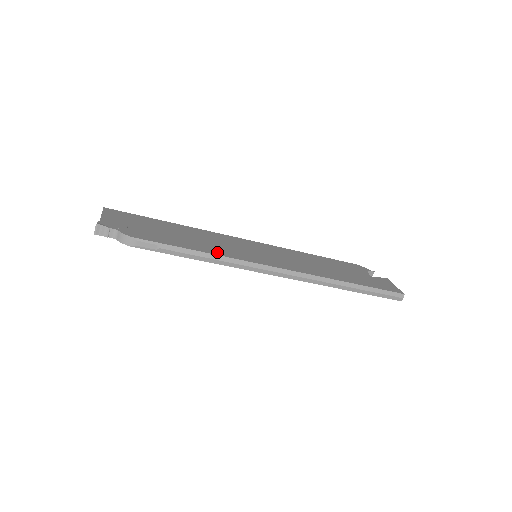
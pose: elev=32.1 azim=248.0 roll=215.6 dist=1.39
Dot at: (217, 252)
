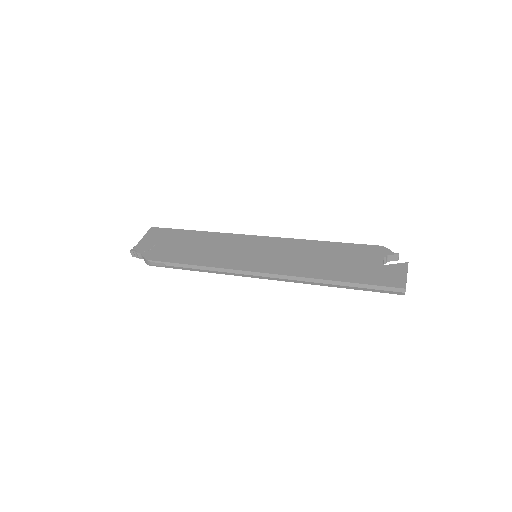
Dot at: (209, 263)
